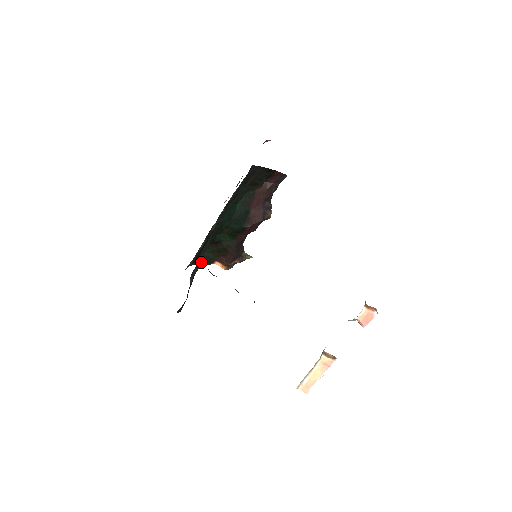
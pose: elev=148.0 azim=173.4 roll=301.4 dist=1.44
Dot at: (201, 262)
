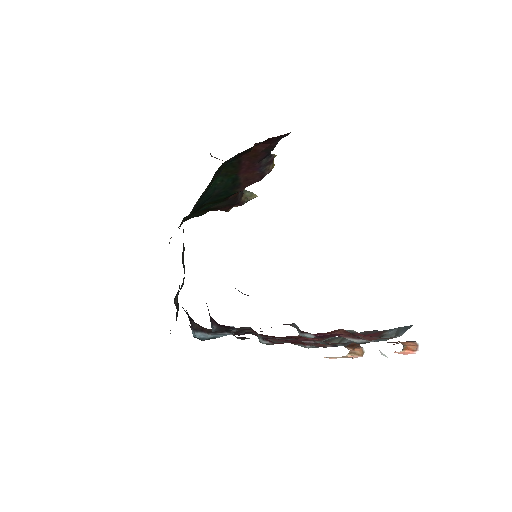
Dot at: (183, 279)
